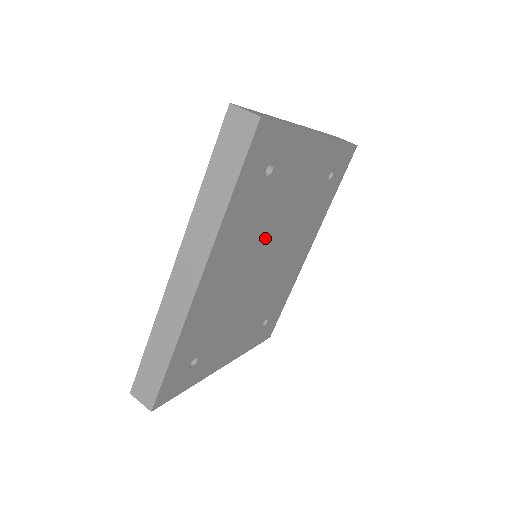
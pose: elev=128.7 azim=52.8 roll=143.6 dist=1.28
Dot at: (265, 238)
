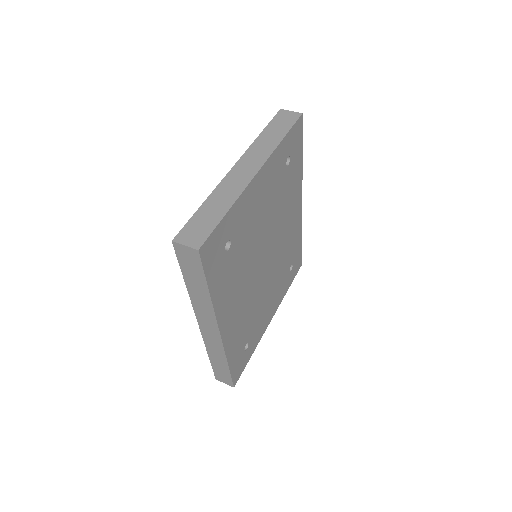
Dot at: (254, 258)
